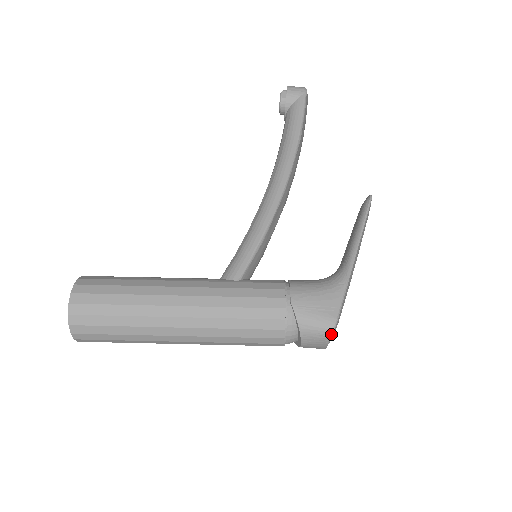
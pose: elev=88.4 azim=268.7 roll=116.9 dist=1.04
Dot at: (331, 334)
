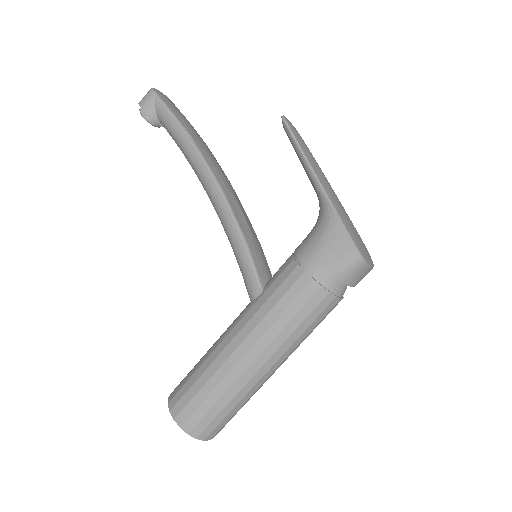
Dot at: (363, 261)
